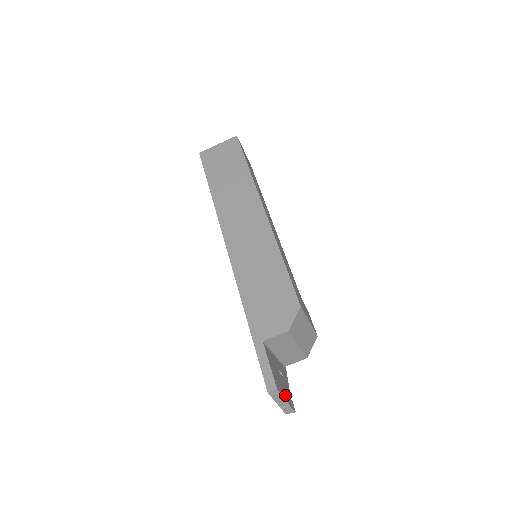
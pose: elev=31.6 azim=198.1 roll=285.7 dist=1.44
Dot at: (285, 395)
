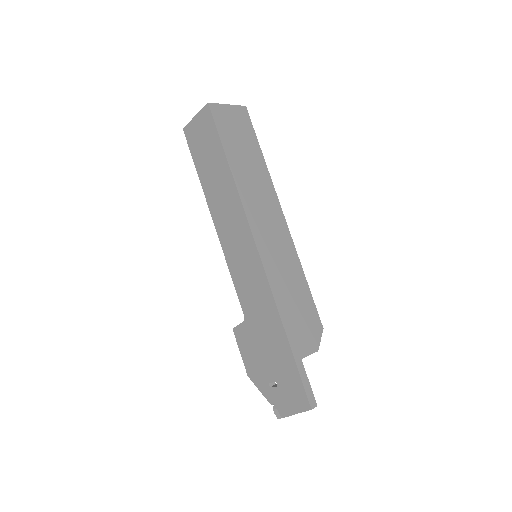
Dot at: occluded
